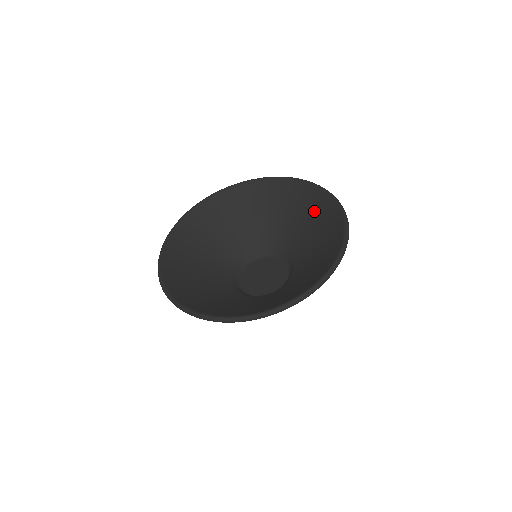
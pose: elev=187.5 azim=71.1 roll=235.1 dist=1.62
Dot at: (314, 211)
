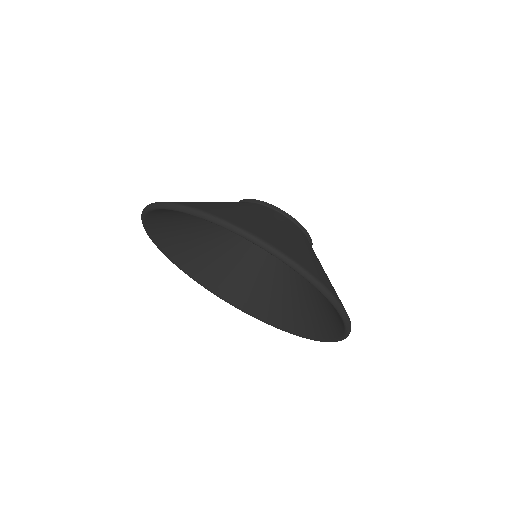
Dot at: occluded
